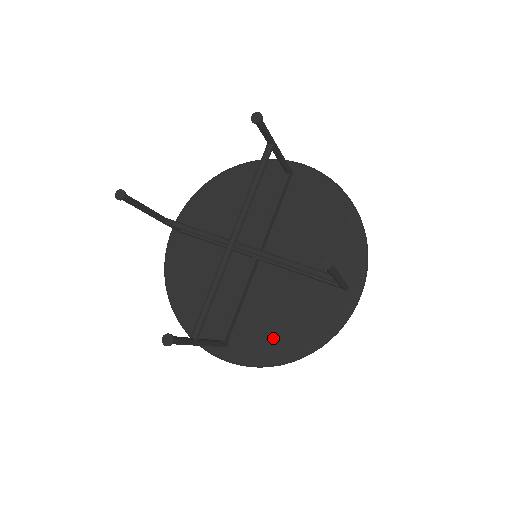
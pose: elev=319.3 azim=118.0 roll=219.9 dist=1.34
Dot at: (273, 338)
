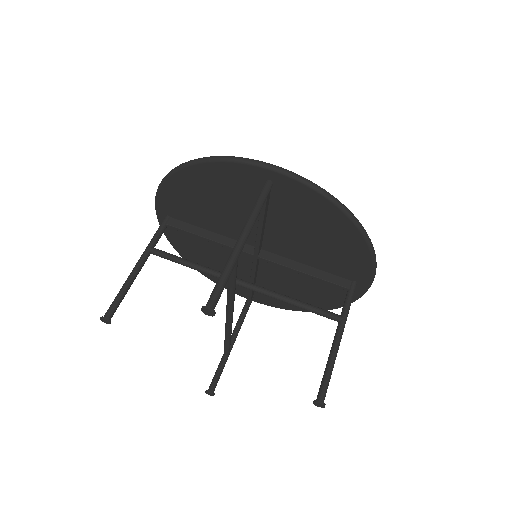
Dot at: occluded
